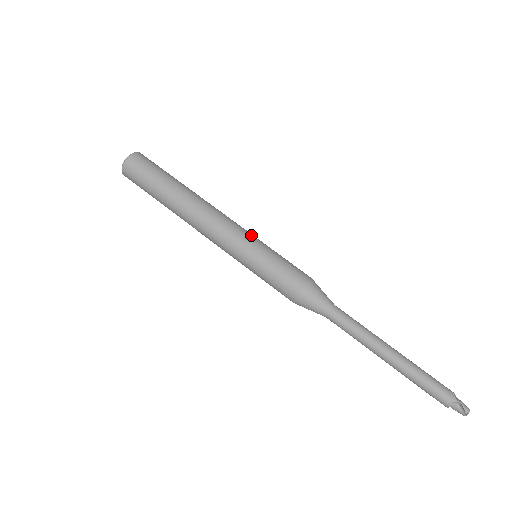
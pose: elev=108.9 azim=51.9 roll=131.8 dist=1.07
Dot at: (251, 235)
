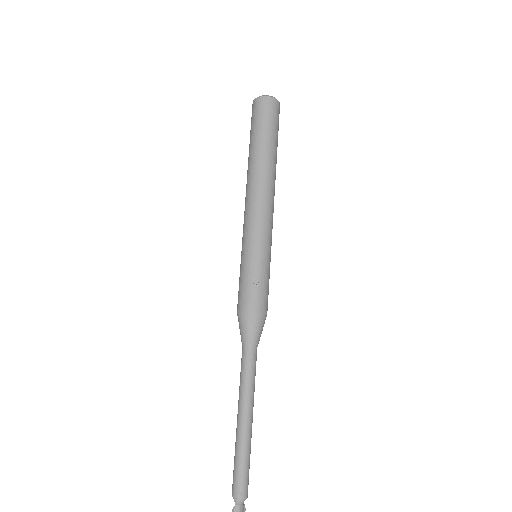
Dot at: (260, 238)
